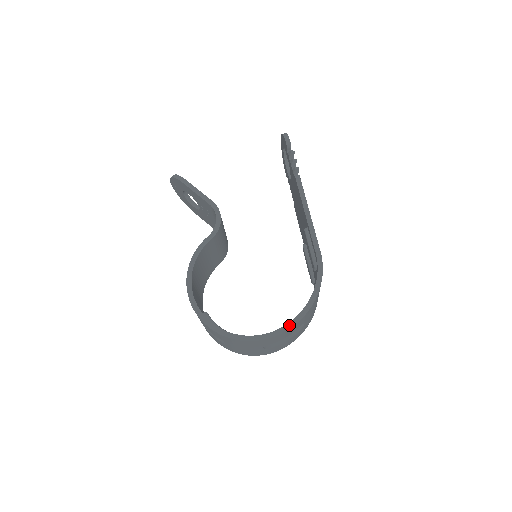
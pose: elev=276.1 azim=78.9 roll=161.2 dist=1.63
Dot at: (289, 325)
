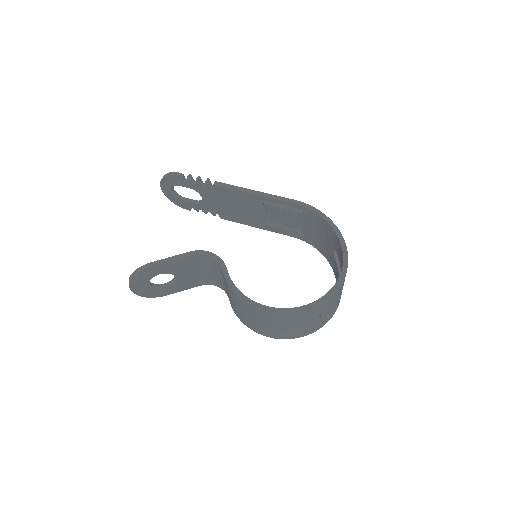
Dot at: (344, 249)
